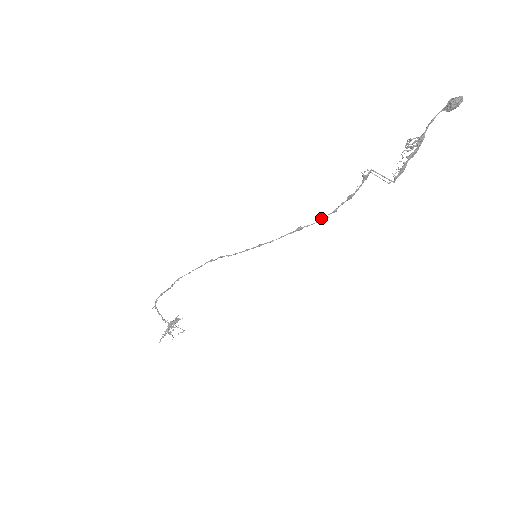
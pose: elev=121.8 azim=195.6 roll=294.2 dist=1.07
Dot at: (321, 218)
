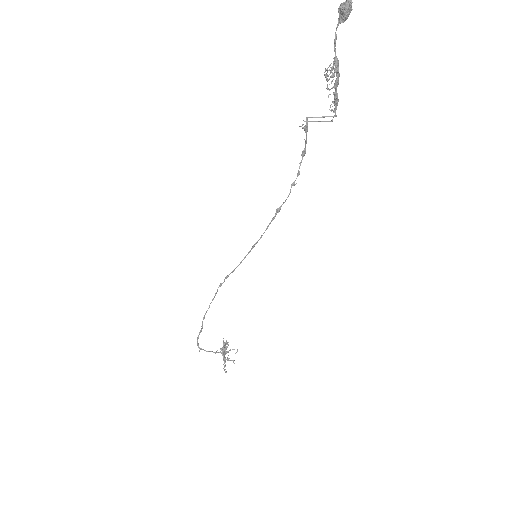
Dot at: occluded
